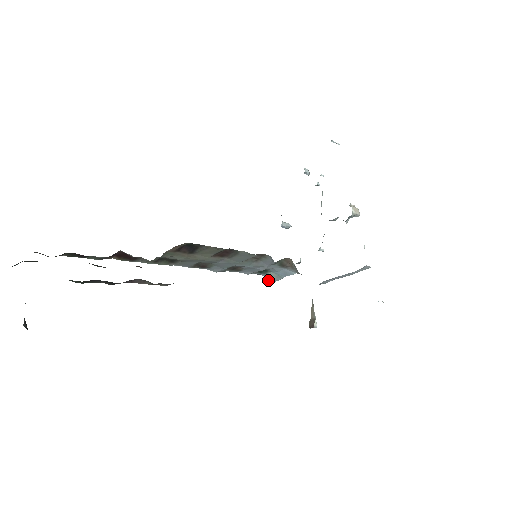
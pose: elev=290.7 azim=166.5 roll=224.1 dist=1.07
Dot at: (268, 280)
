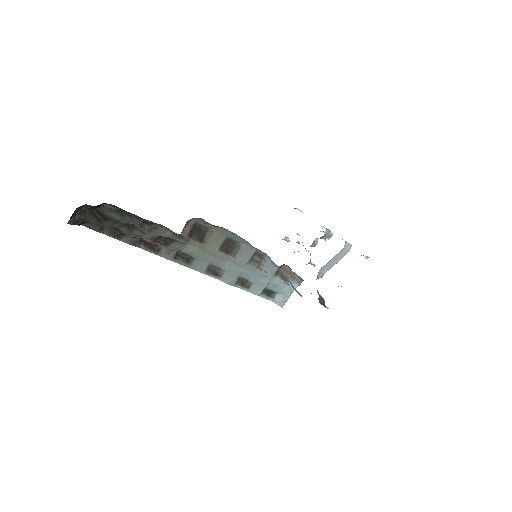
Dot at: (278, 305)
